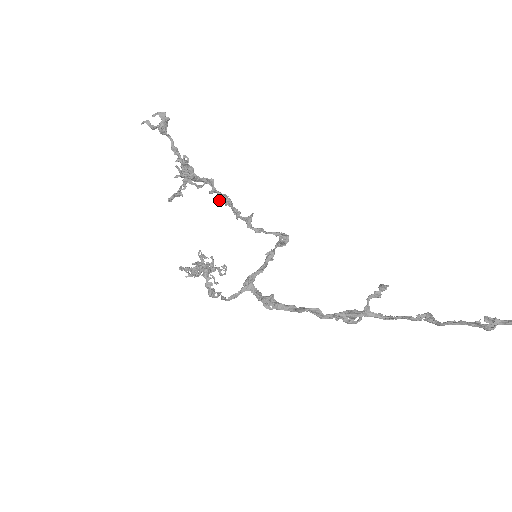
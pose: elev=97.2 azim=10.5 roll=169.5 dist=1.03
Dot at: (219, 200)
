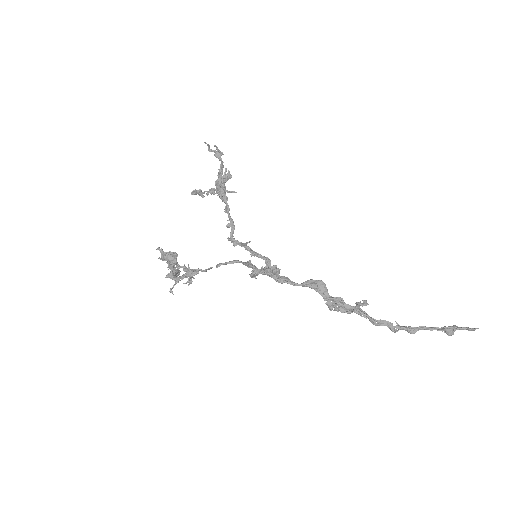
Dot at: occluded
